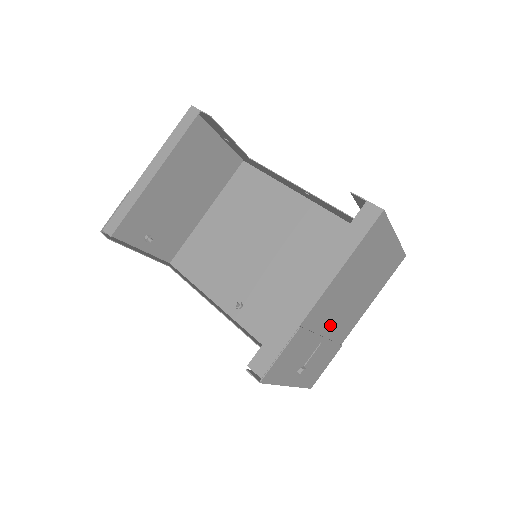
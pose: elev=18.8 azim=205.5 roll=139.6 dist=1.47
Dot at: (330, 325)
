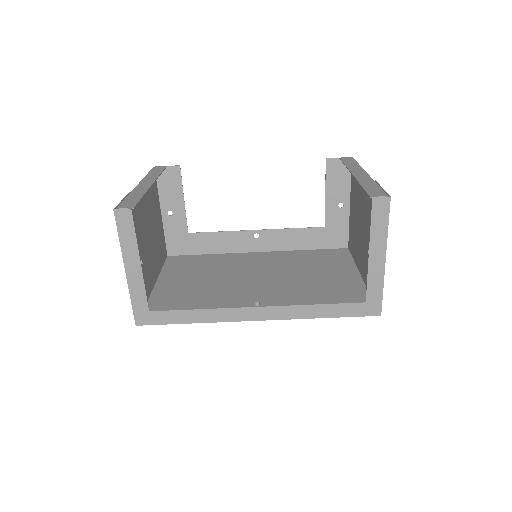
Dot at: (368, 232)
